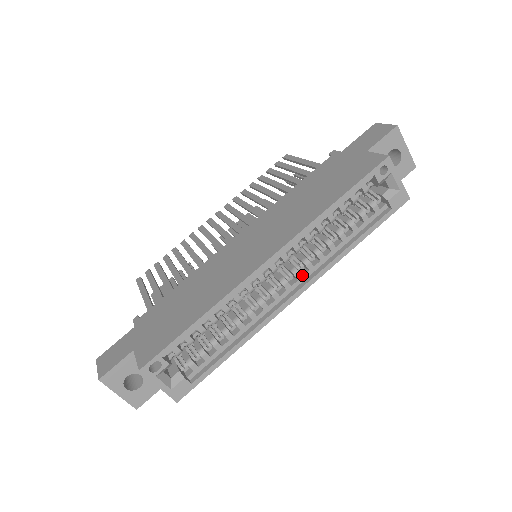
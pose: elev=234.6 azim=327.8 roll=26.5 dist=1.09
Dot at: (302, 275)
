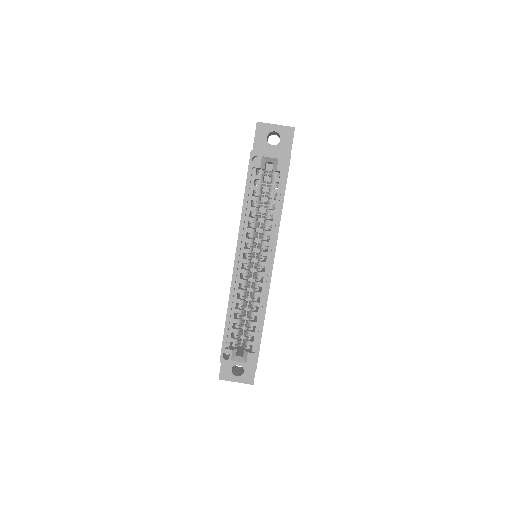
Dot at: (267, 251)
